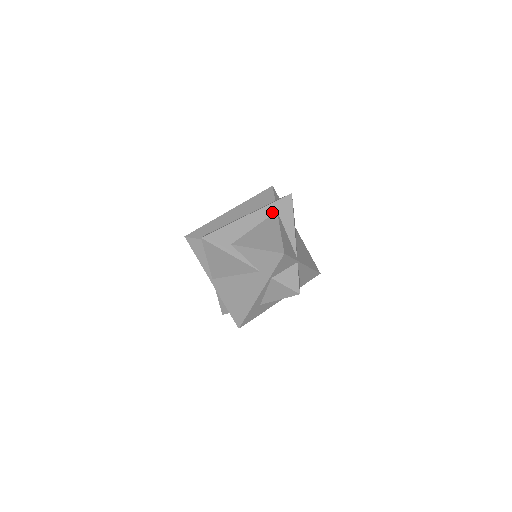
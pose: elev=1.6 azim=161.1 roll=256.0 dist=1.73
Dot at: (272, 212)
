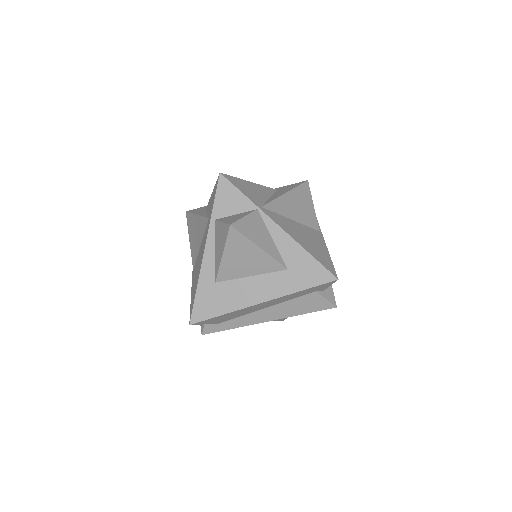
Dot at: occluded
